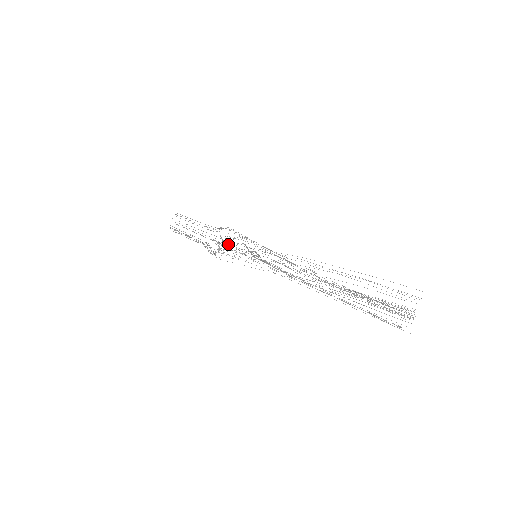
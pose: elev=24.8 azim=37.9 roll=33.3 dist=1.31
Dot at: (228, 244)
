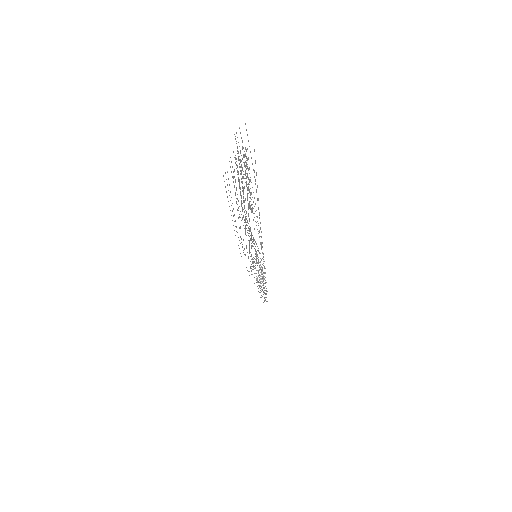
Dot at: occluded
